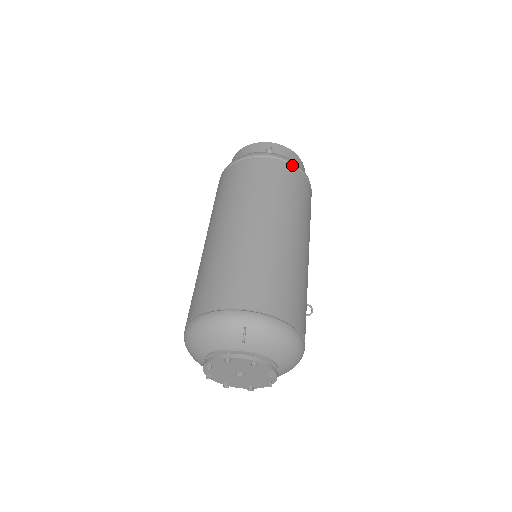
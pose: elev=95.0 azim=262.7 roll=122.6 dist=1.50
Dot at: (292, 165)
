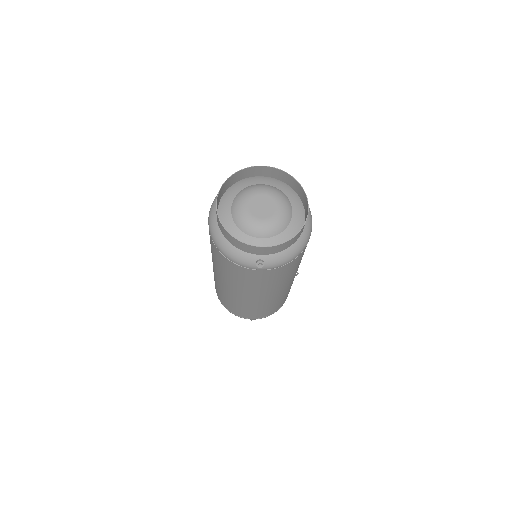
Dot at: (285, 265)
